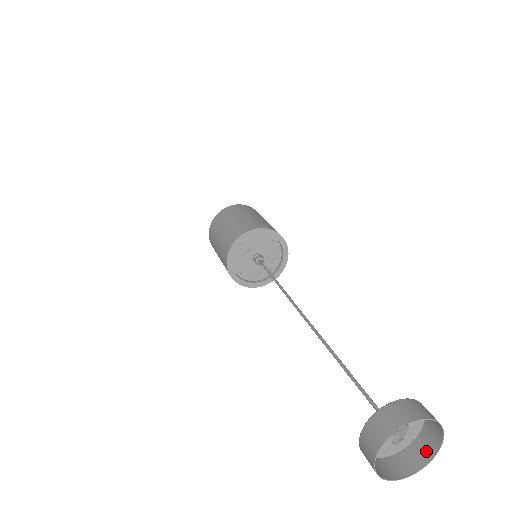
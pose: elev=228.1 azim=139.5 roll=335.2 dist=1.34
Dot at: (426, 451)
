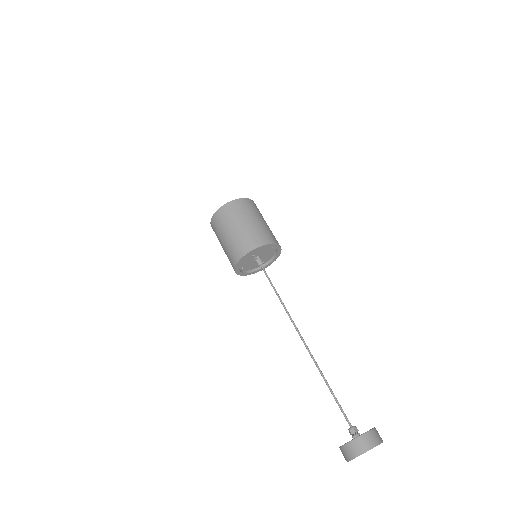
Dot at: occluded
